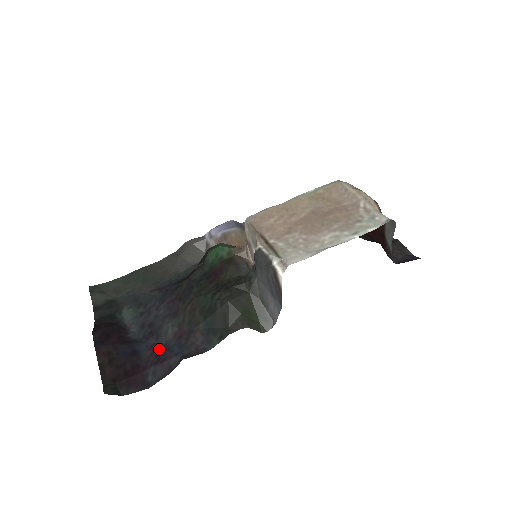
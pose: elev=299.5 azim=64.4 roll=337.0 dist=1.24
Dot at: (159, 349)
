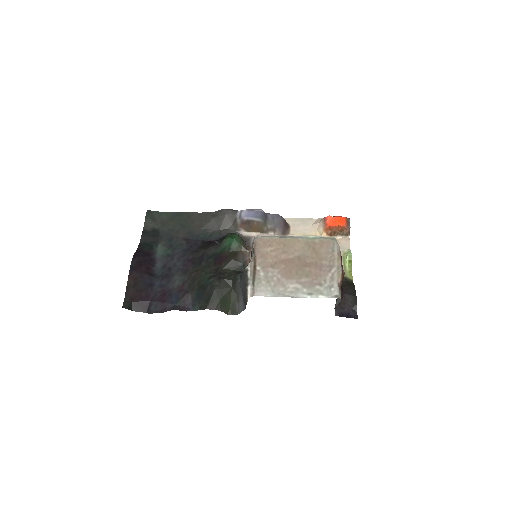
Dot at: (166, 291)
